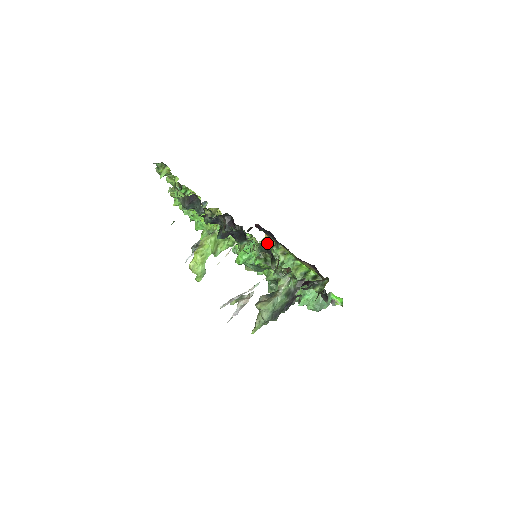
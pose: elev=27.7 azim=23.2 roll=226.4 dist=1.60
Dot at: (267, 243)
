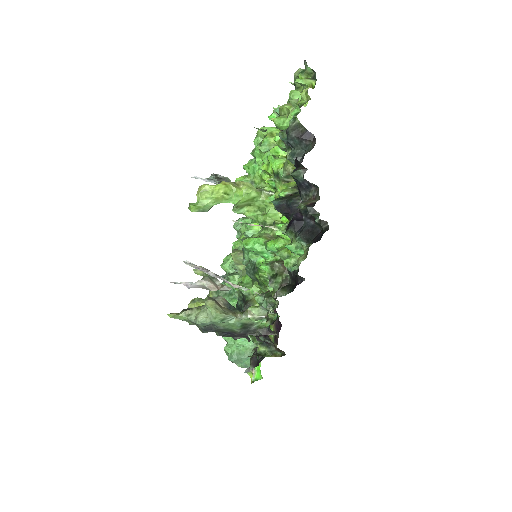
Dot at: occluded
